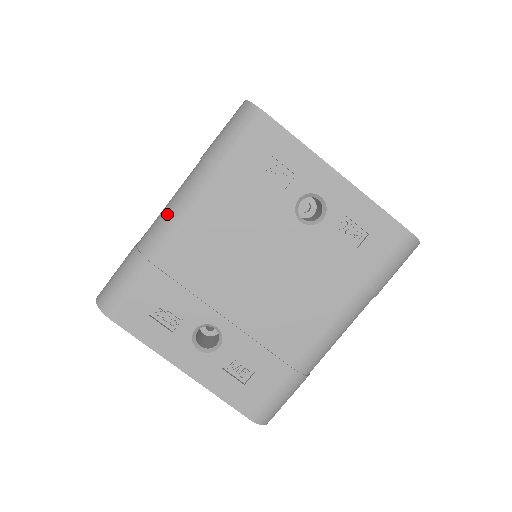
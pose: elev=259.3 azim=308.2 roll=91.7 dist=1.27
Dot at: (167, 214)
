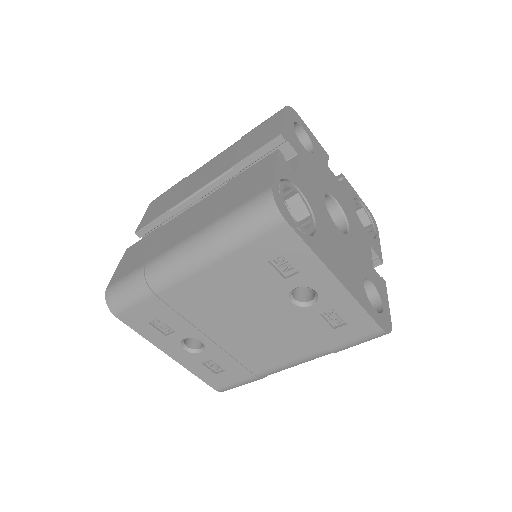
Dot at: (174, 262)
